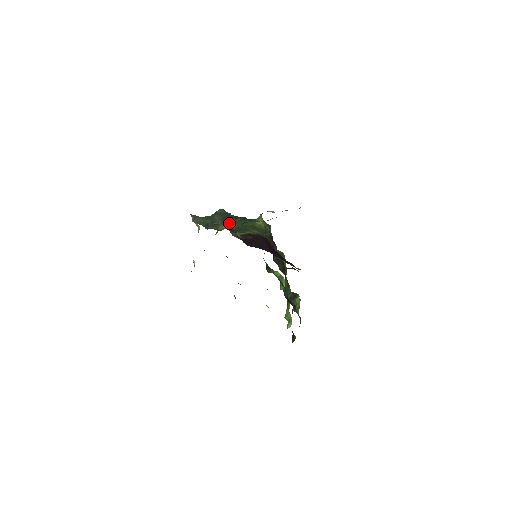
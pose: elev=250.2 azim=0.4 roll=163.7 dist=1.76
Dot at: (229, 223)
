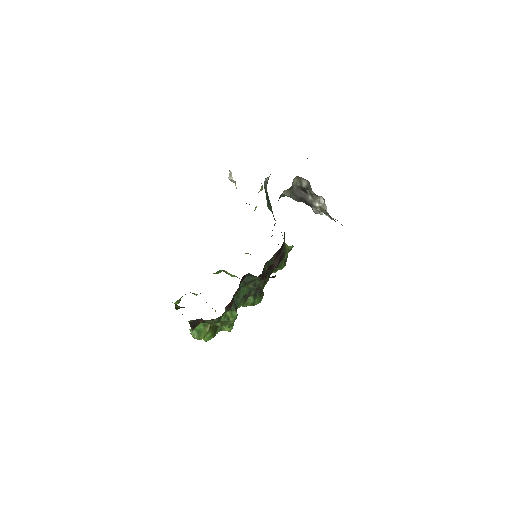
Dot at: occluded
